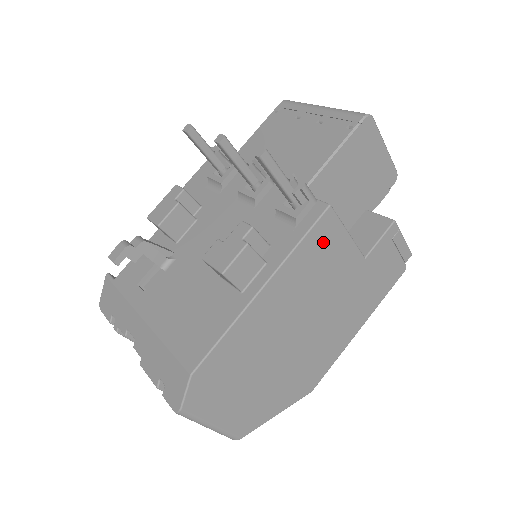
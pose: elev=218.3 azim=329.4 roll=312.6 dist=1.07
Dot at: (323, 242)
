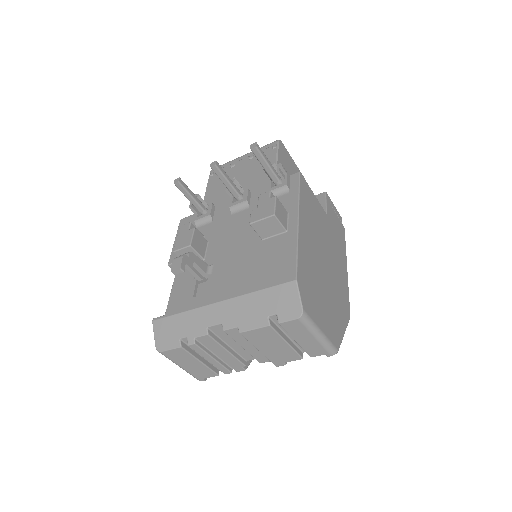
Dot at: (307, 196)
